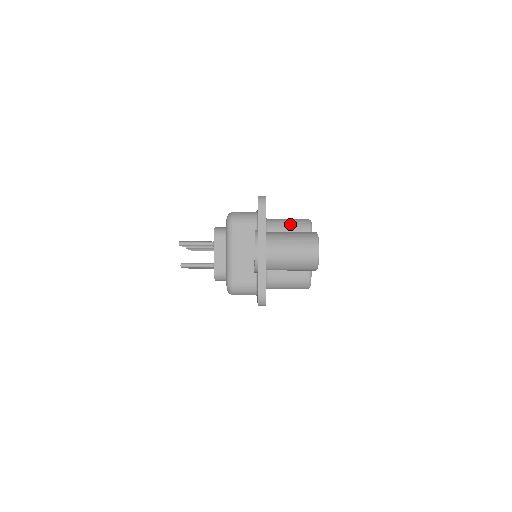
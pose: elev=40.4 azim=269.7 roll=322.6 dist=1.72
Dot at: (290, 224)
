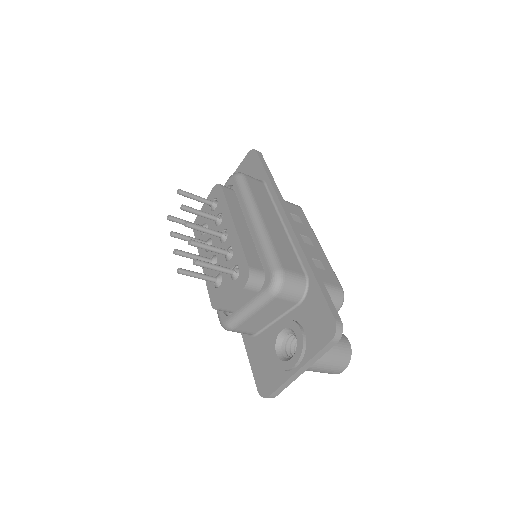
Dot at: occluded
